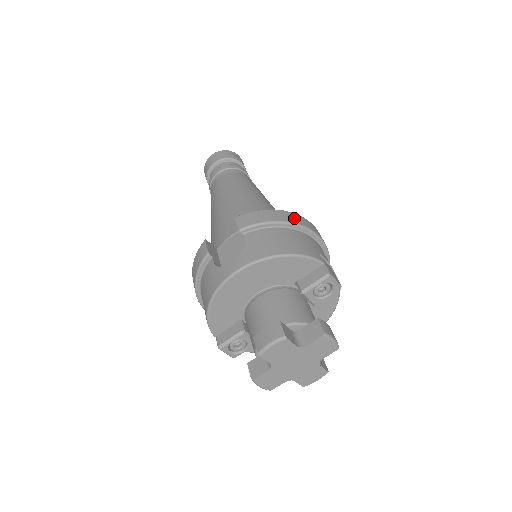
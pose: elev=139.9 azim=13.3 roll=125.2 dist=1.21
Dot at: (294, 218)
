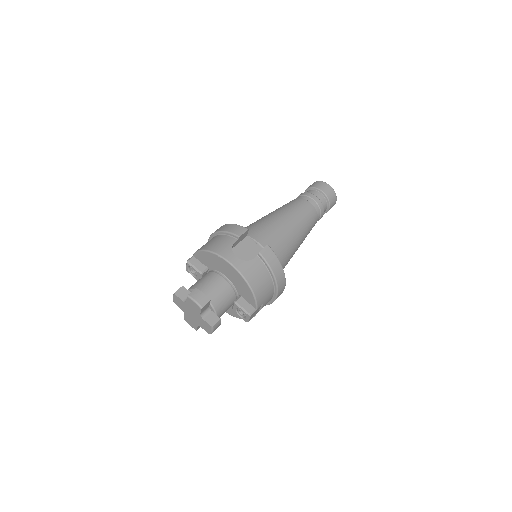
Dot at: (281, 280)
